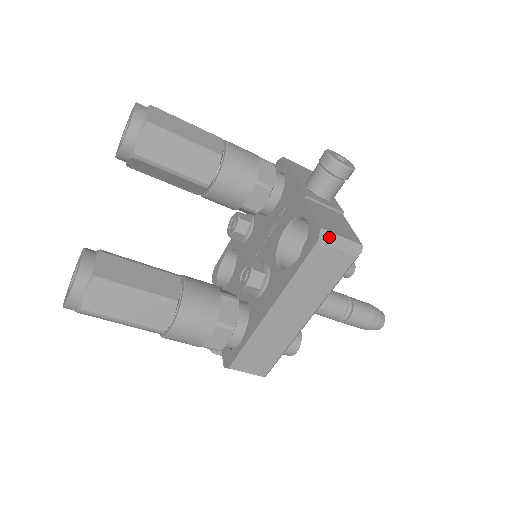
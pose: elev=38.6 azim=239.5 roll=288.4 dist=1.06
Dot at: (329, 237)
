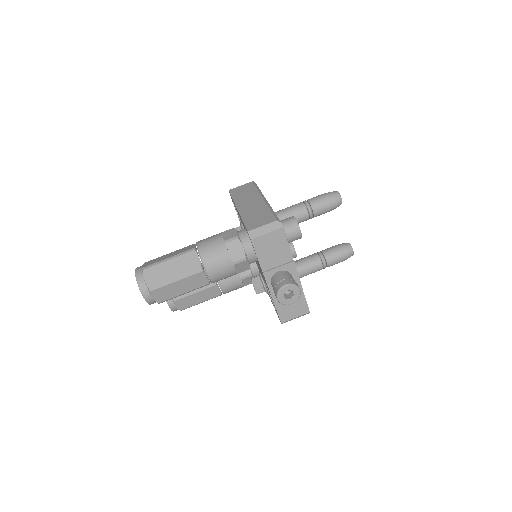
Dot at: occluded
